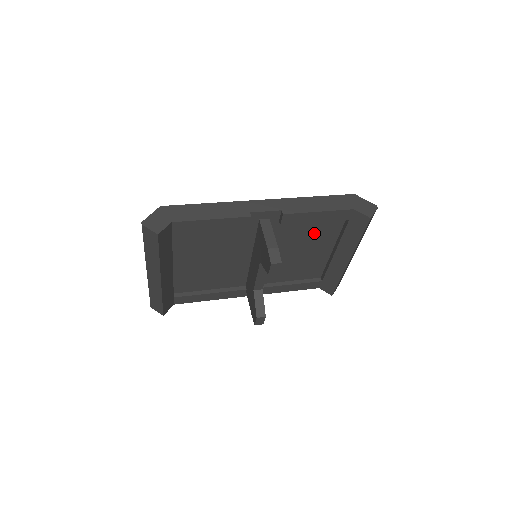
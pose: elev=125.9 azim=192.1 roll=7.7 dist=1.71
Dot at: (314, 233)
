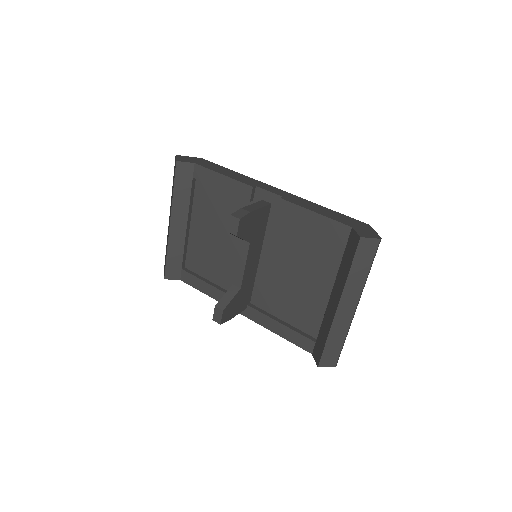
Dot at: (313, 251)
